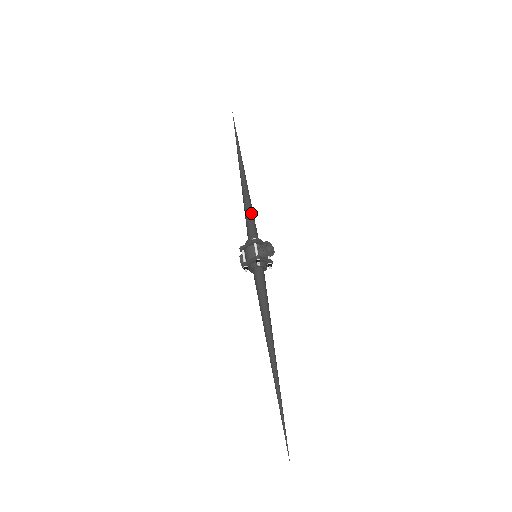
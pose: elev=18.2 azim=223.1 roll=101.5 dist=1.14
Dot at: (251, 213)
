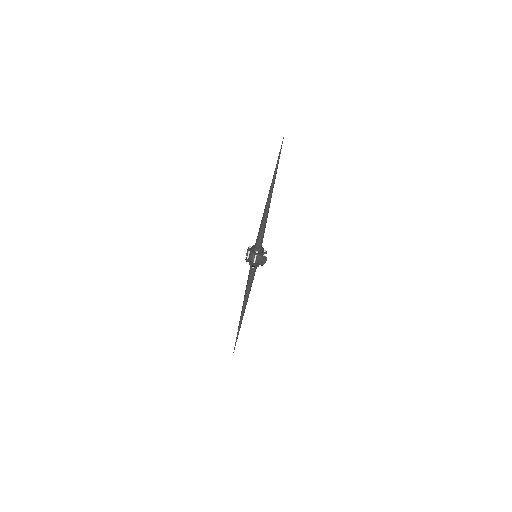
Dot at: (263, 229)
